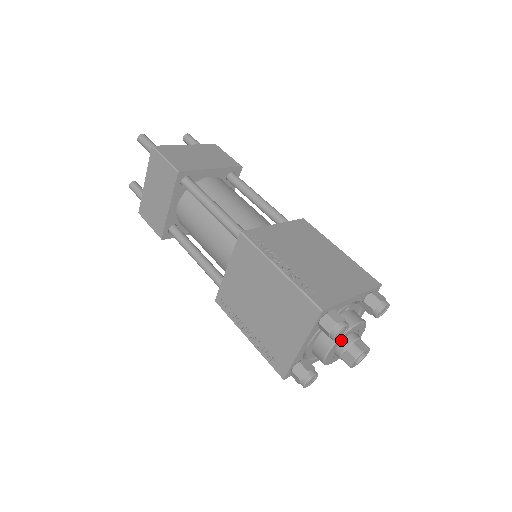
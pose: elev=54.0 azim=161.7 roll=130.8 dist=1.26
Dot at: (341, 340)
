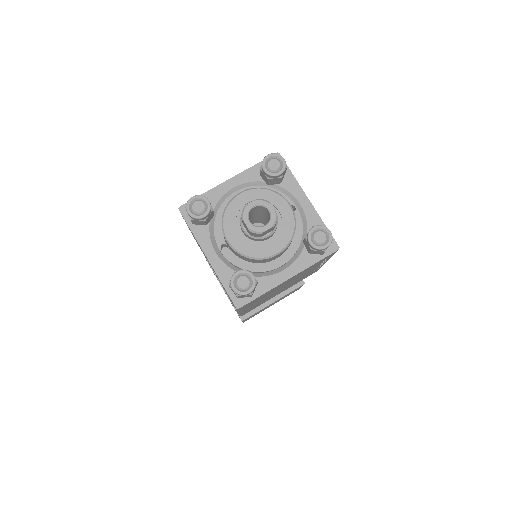
Dot at: (263, 197)
